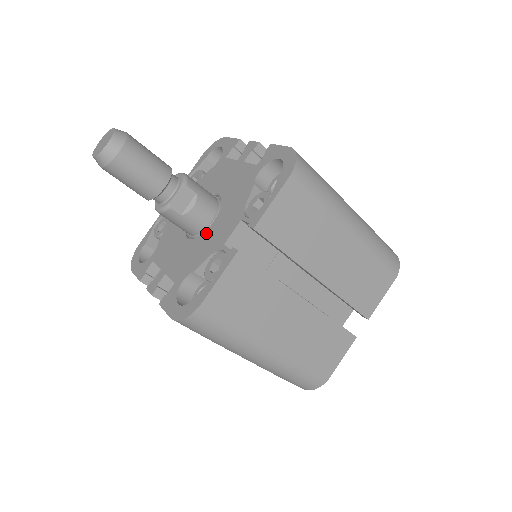
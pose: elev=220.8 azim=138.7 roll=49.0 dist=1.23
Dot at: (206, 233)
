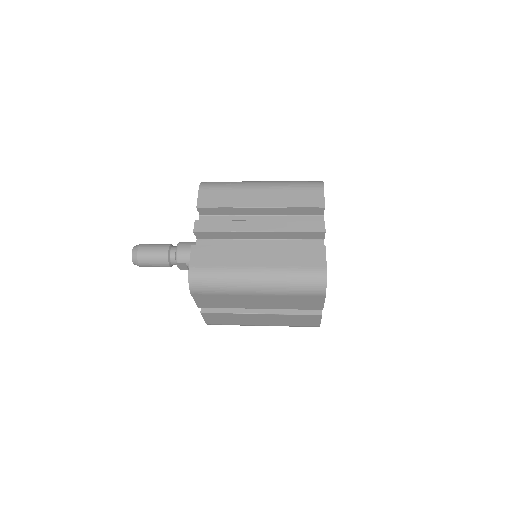
Dot at: occluded
